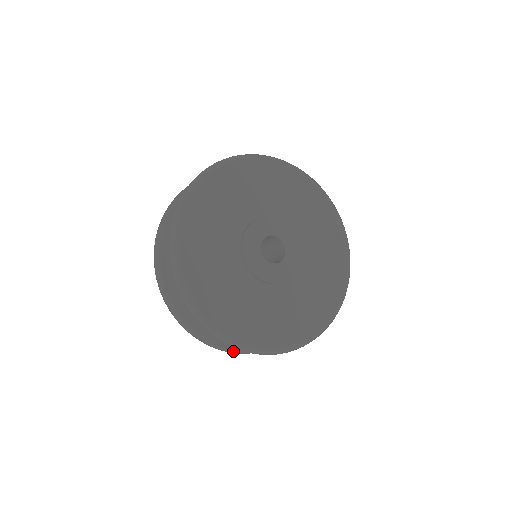
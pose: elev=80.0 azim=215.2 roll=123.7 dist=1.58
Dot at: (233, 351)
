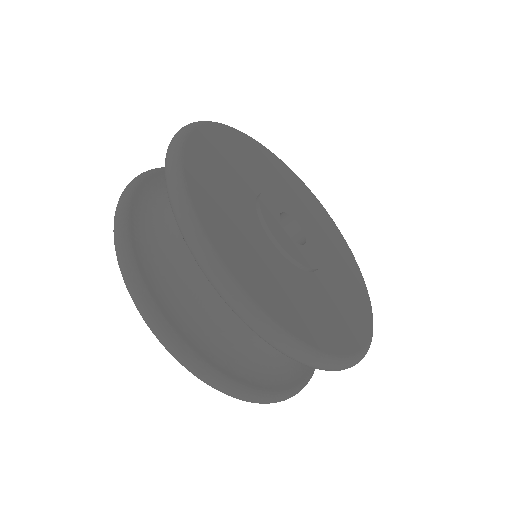
Dot at: (286, 396)
